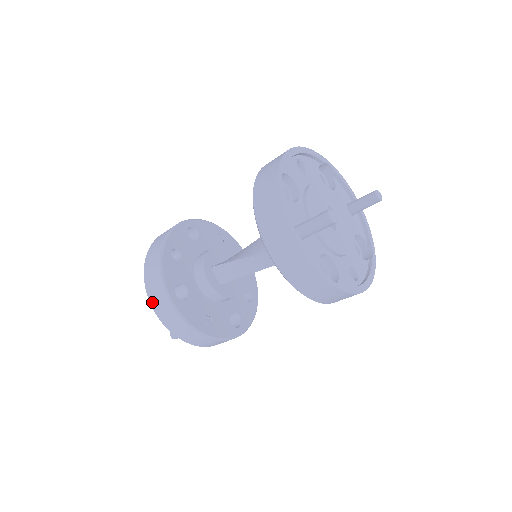
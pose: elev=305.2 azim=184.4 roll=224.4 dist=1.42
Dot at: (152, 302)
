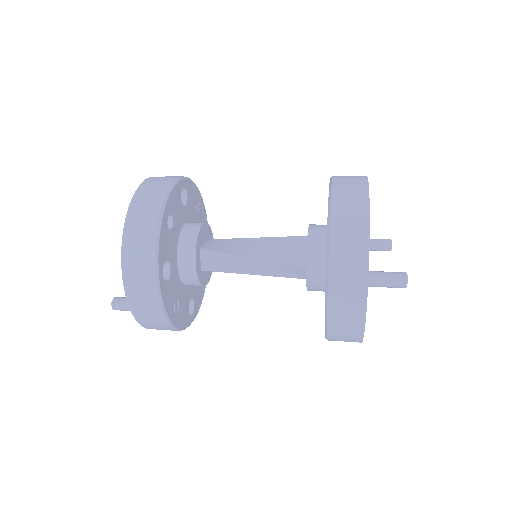
Dot at: (126, 271)
